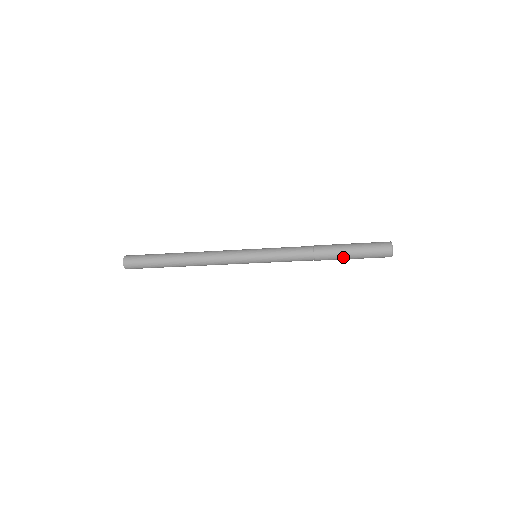
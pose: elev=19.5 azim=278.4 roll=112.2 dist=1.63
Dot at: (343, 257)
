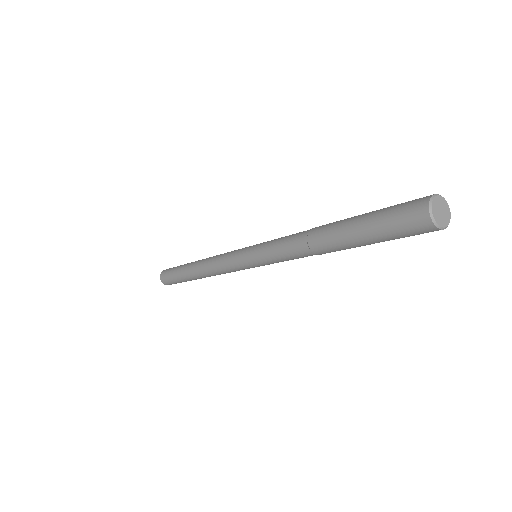
Dot at: (359, 246)
